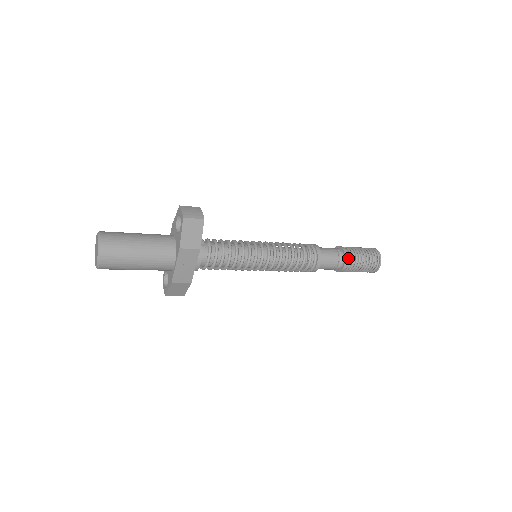
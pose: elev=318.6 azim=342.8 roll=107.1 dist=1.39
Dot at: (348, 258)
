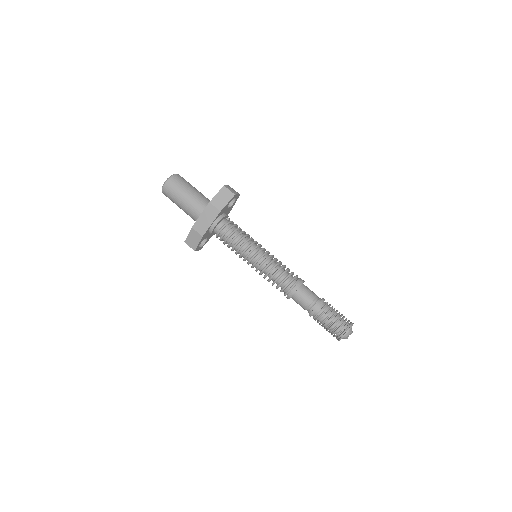
Dot at: (322, 306)
